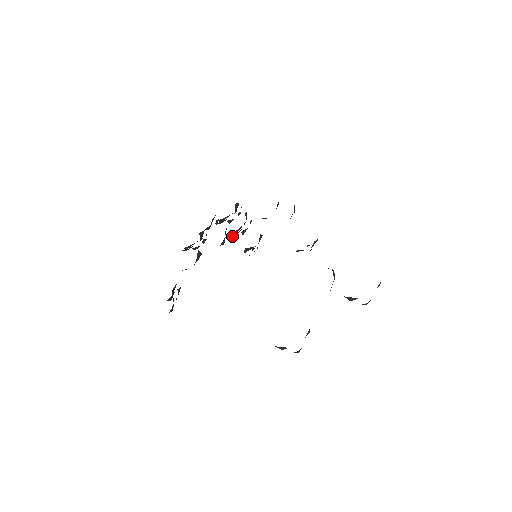
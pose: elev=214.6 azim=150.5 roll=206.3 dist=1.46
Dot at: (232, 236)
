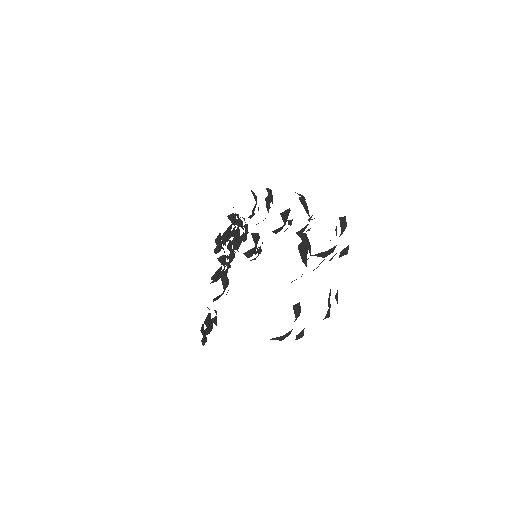
Dot at: (233, 247)
